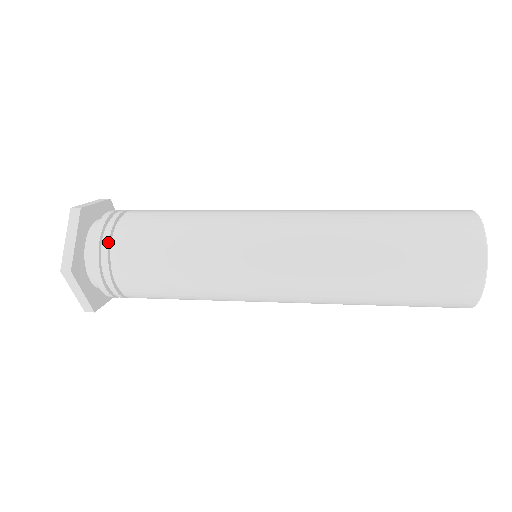
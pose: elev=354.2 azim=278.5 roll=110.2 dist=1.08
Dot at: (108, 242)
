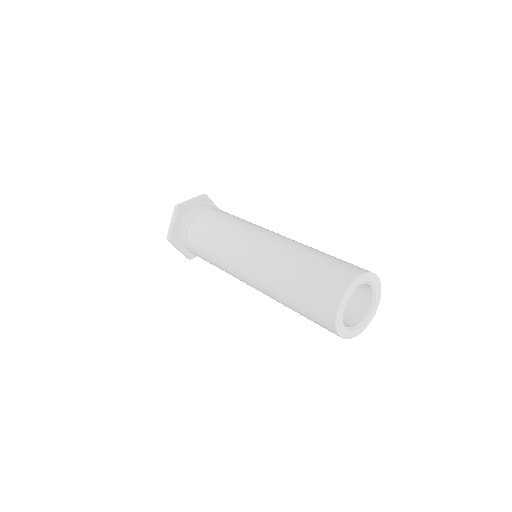
Dot at: (191, 252)
